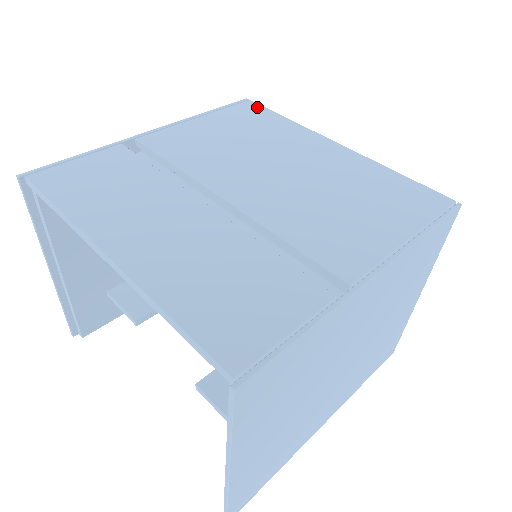
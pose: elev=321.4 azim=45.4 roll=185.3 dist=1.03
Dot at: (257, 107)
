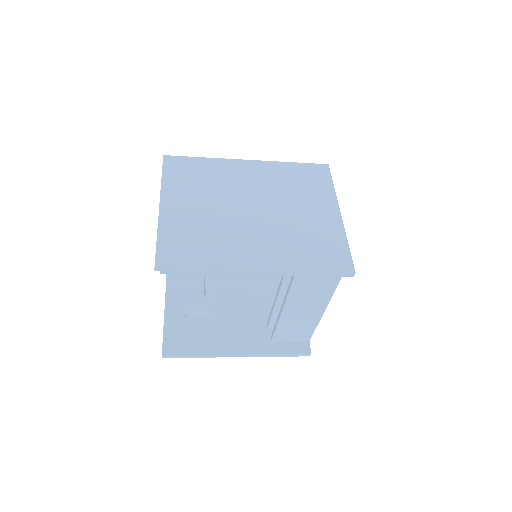
Dot at: occluded
